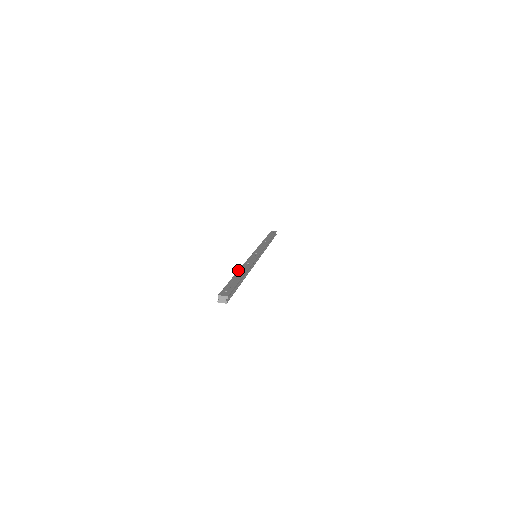
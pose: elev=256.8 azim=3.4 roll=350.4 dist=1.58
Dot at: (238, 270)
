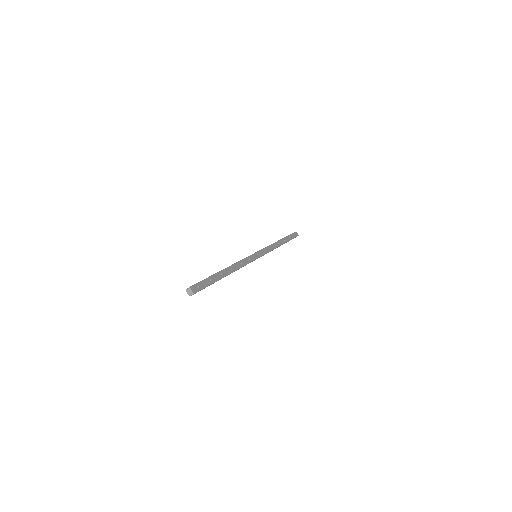
Dot at: (227, 267)
